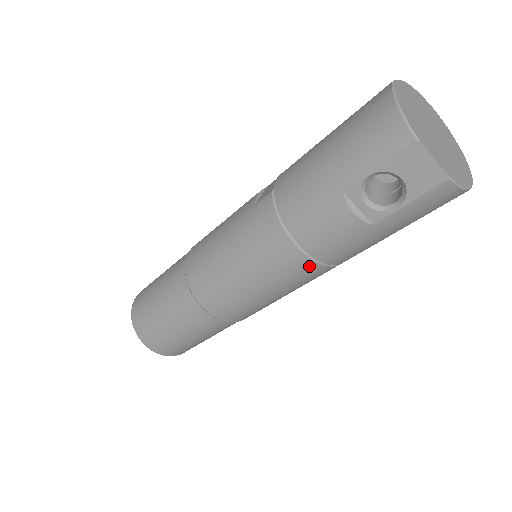
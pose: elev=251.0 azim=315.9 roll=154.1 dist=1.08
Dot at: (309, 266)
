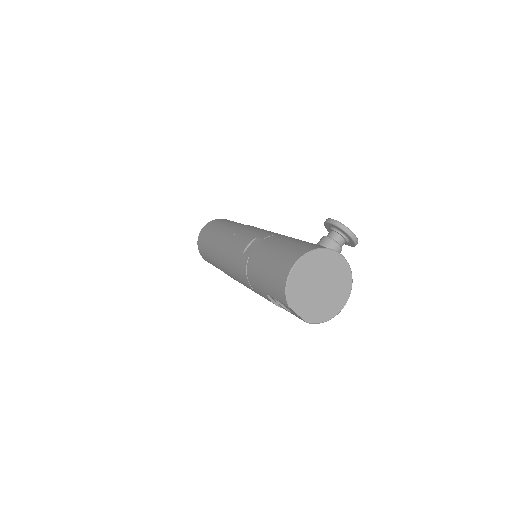
Dot at: occluded
